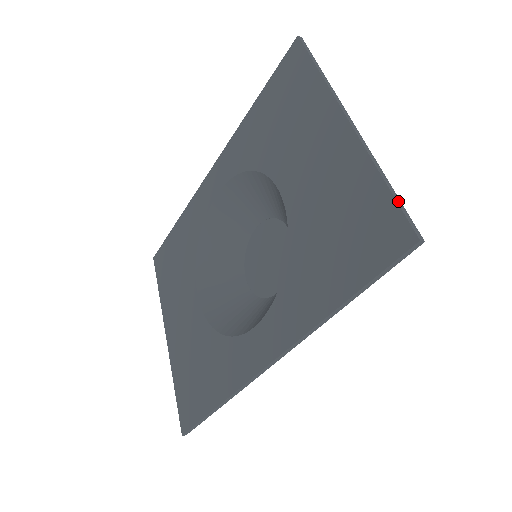
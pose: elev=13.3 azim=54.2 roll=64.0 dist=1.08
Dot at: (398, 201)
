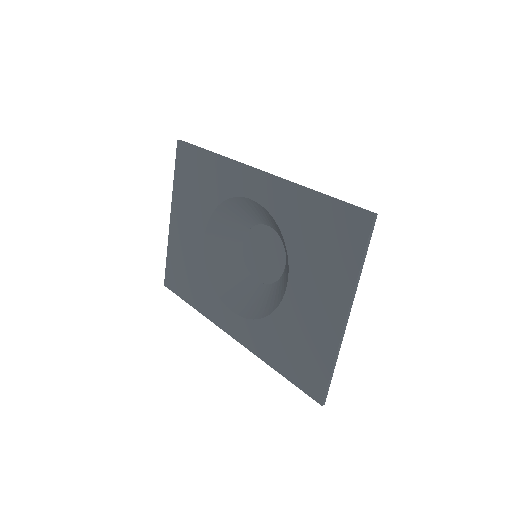
Dot at: (329, 383)
